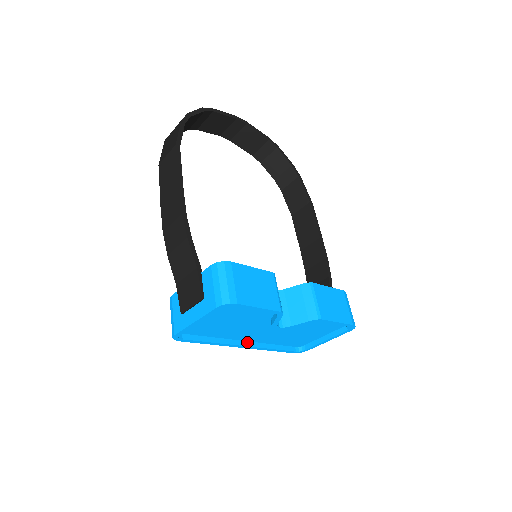
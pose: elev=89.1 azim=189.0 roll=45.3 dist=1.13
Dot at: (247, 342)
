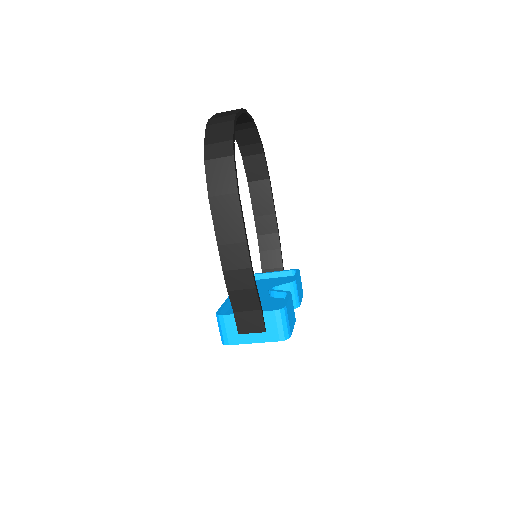
Dot at: occluded
